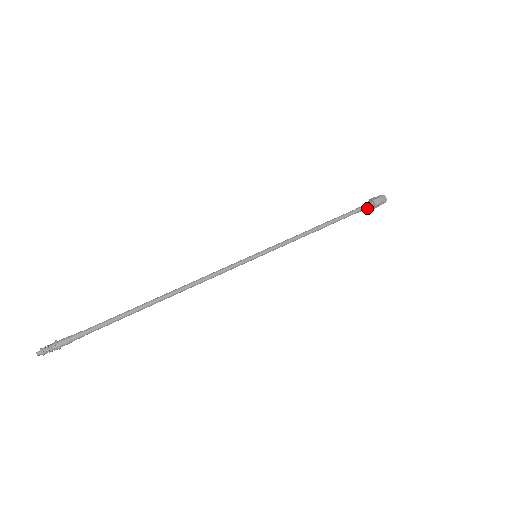
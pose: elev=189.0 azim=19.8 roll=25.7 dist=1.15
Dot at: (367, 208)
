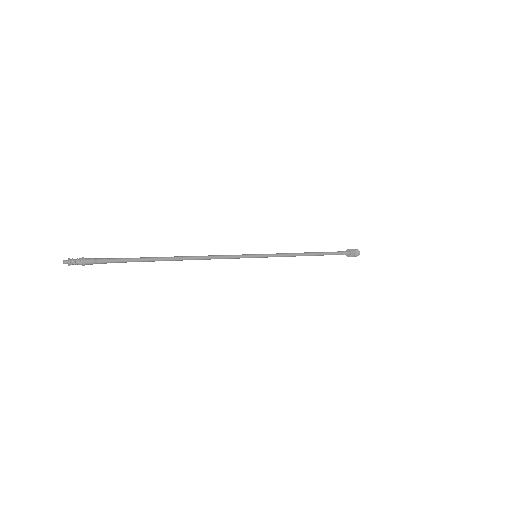
Dot at: (345, 254)
